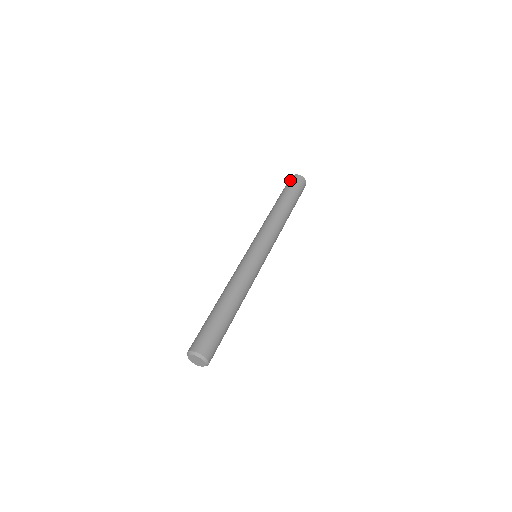
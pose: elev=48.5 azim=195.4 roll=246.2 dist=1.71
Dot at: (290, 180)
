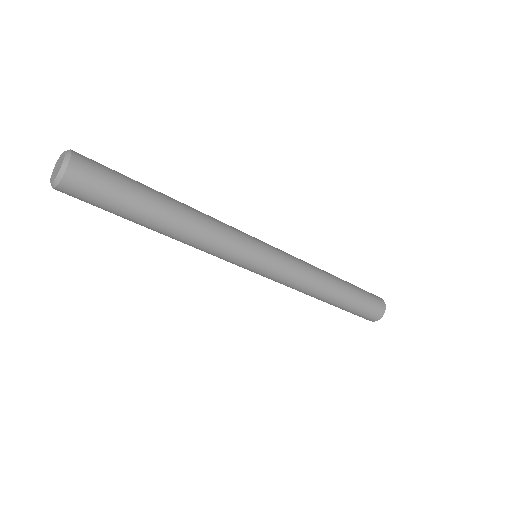
Dot at: (375, 295)
